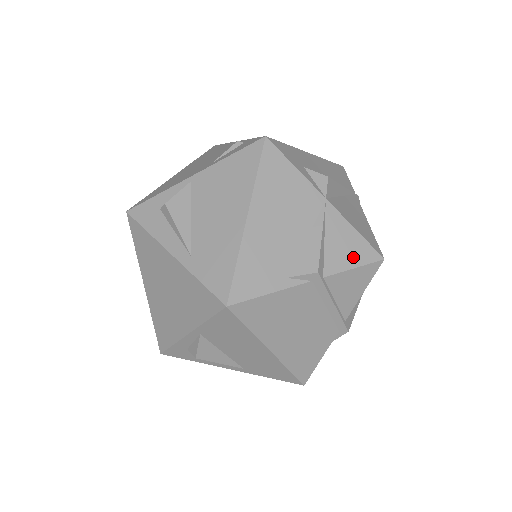
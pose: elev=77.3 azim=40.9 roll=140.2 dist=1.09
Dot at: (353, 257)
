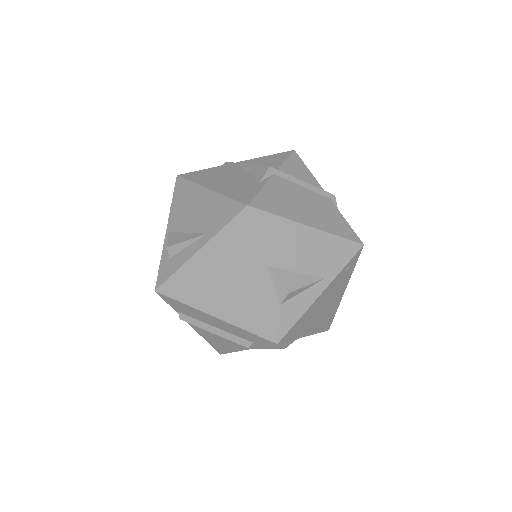
Dot at: (279, 159)
